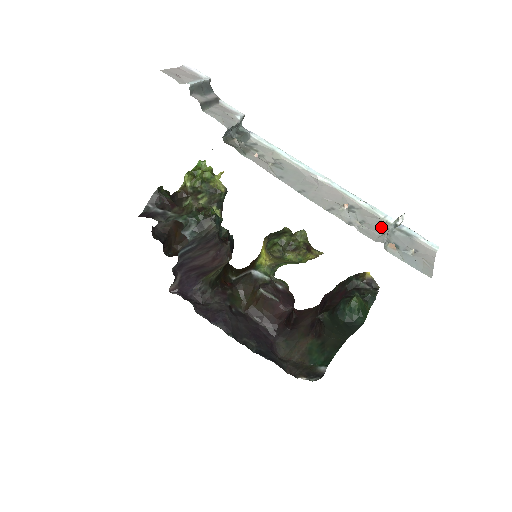
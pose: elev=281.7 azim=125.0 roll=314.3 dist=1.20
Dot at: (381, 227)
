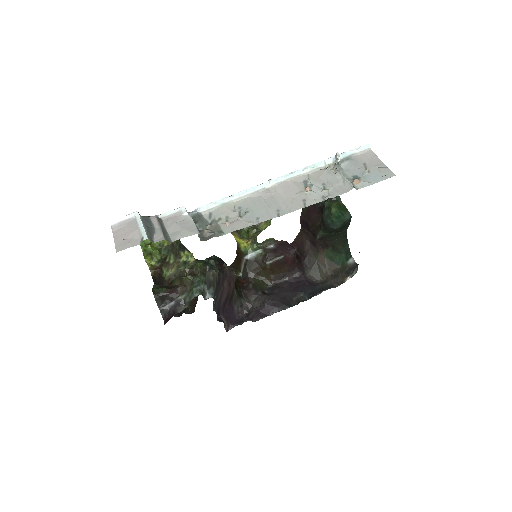
Dot at: (335, 176)
